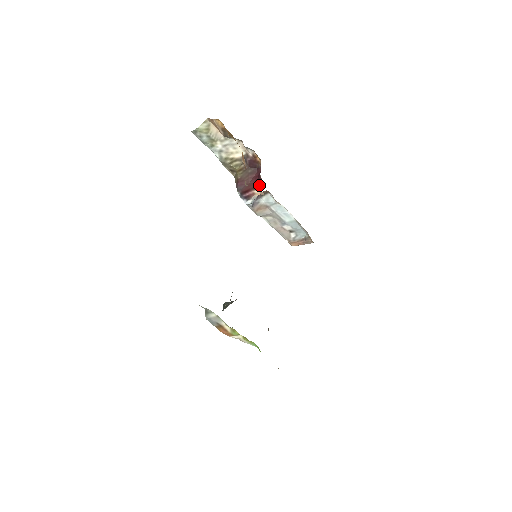
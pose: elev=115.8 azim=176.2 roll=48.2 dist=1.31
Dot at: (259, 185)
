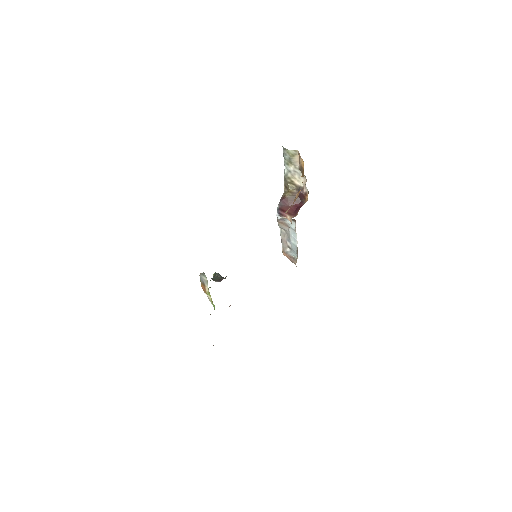
Dot at: (294, 215)
